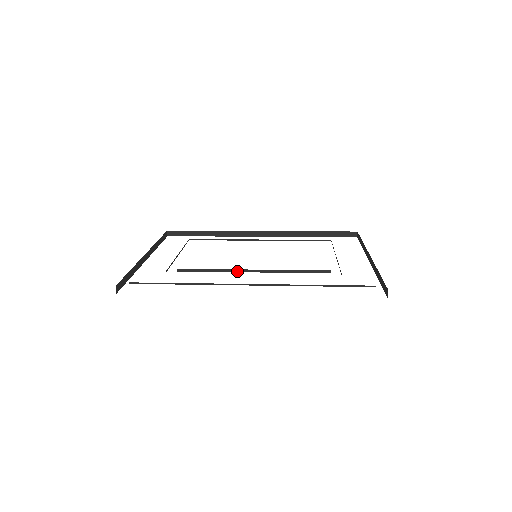
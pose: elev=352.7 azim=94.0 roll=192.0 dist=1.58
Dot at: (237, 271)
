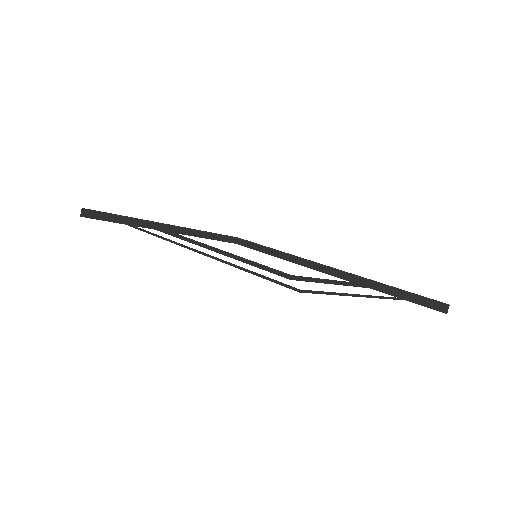
Dot at: (200, 245)
